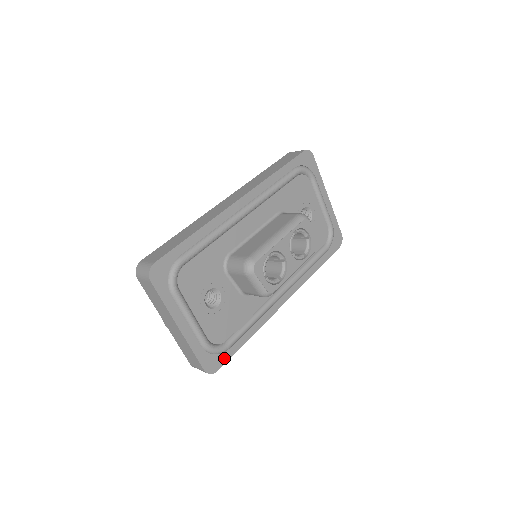
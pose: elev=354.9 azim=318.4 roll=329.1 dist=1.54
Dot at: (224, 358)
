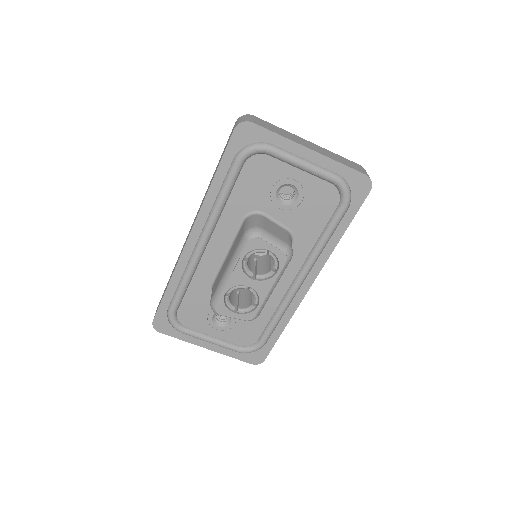
Dot at: (265, 351)
